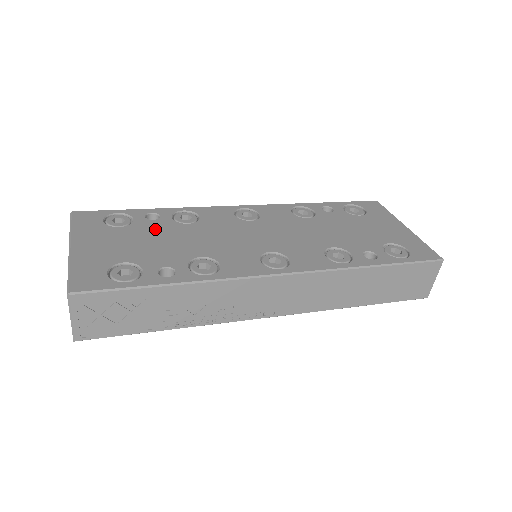
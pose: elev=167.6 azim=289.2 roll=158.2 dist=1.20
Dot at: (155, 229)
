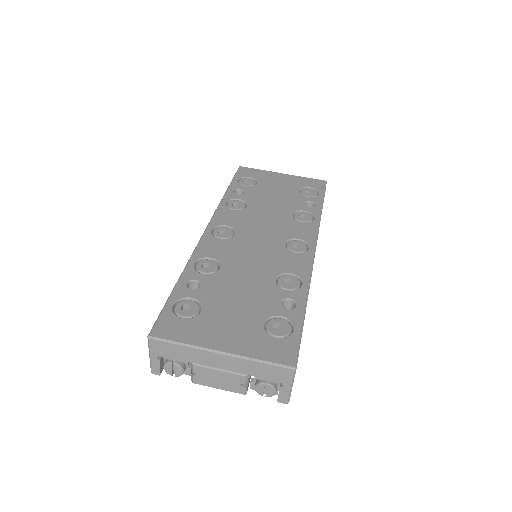
Dot at: (219, 290)
